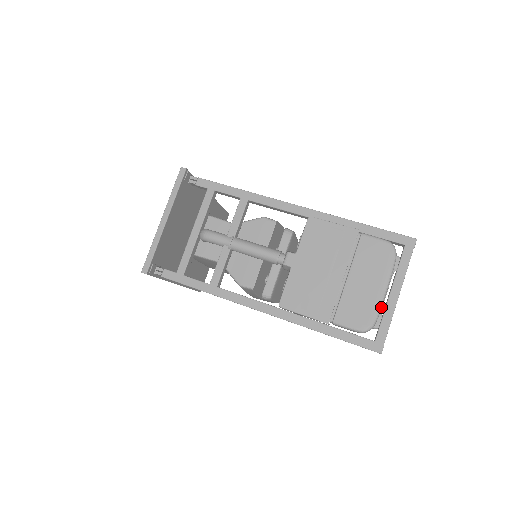
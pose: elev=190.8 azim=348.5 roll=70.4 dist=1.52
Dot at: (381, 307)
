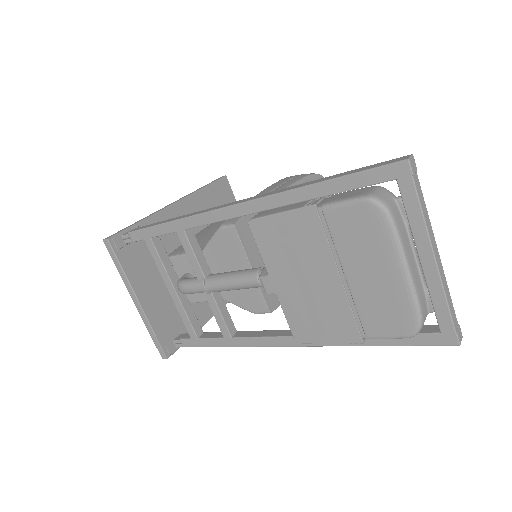
Dot at: (416, 295)
